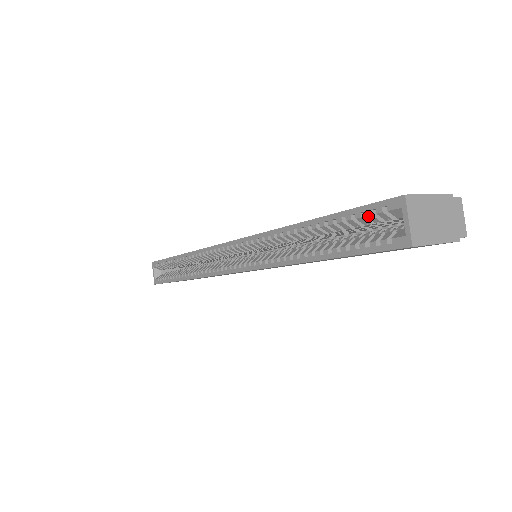
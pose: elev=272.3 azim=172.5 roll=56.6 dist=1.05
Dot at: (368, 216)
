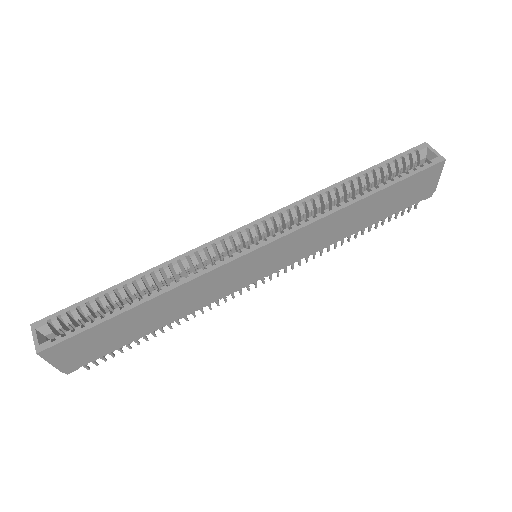
Dot at: (406, 157)
